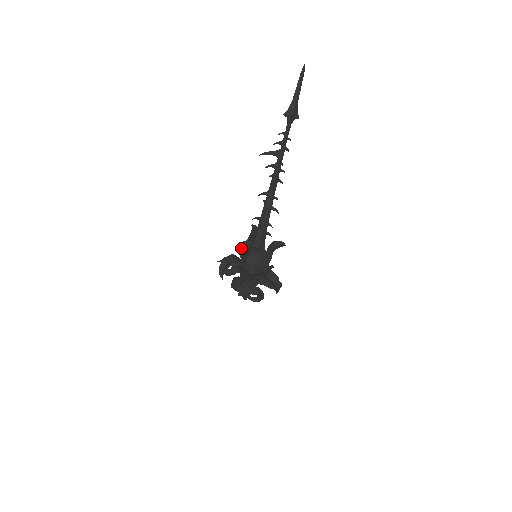
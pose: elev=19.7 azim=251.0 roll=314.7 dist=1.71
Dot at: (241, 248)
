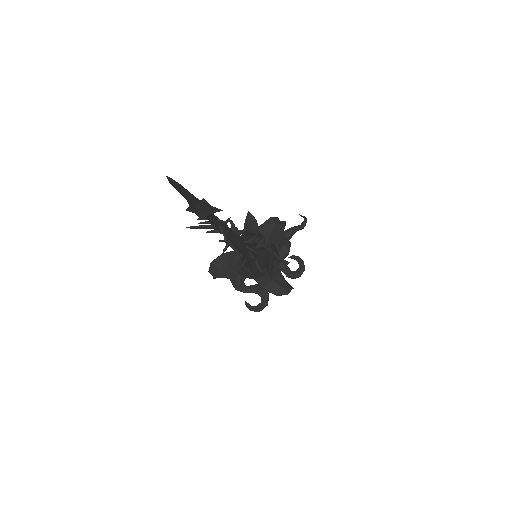
Dot at: occluded
